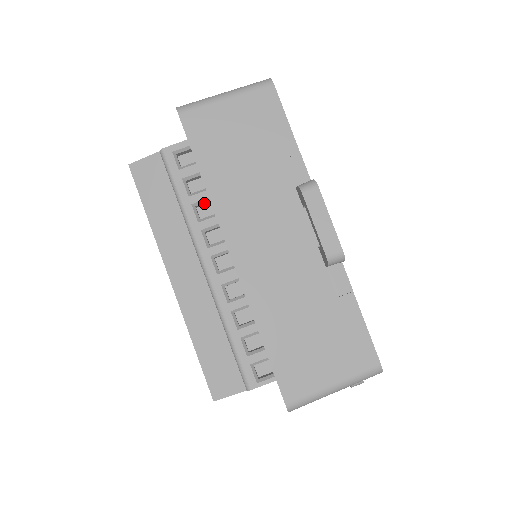
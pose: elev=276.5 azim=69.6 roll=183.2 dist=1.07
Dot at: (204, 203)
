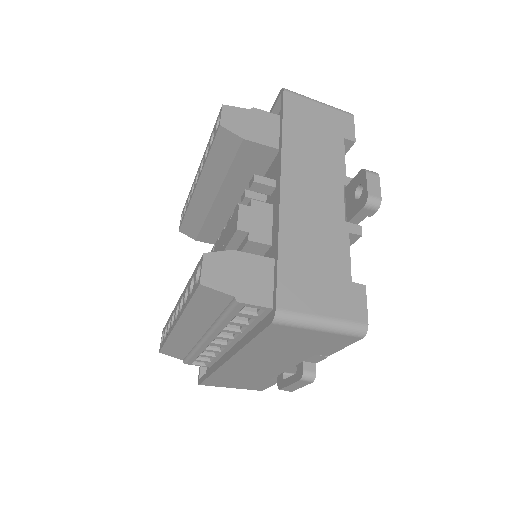
Dot at: occluded
